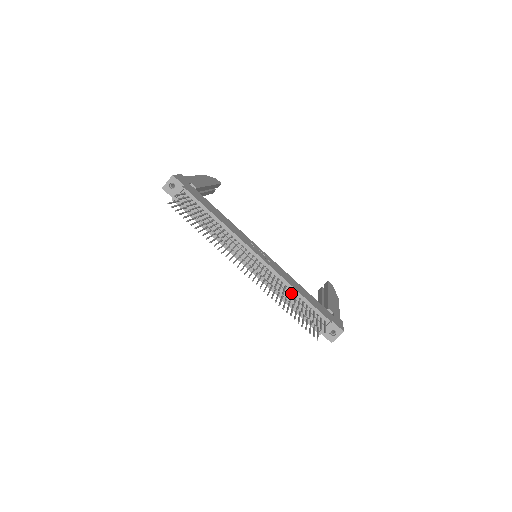
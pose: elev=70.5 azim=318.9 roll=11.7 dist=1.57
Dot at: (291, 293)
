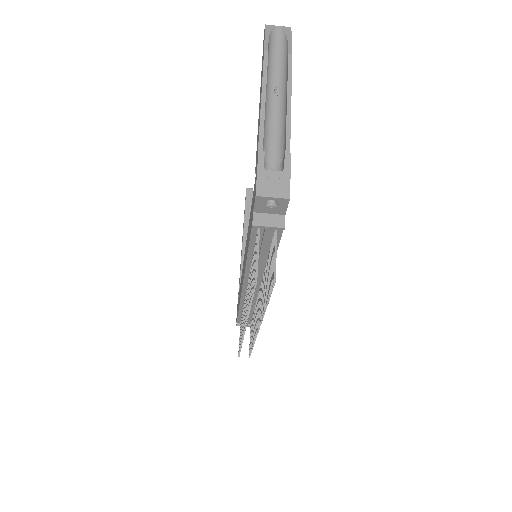
Dot at: (253, 308)
